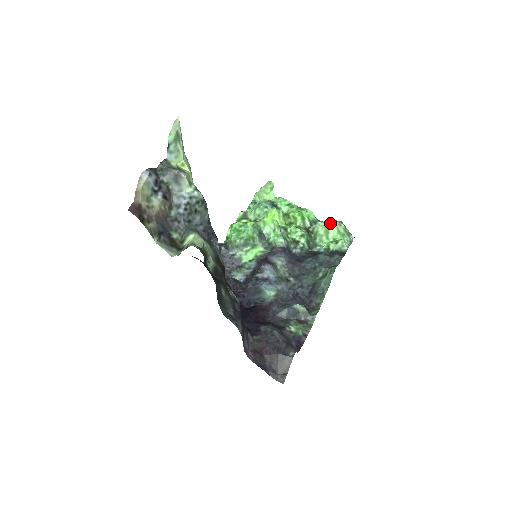
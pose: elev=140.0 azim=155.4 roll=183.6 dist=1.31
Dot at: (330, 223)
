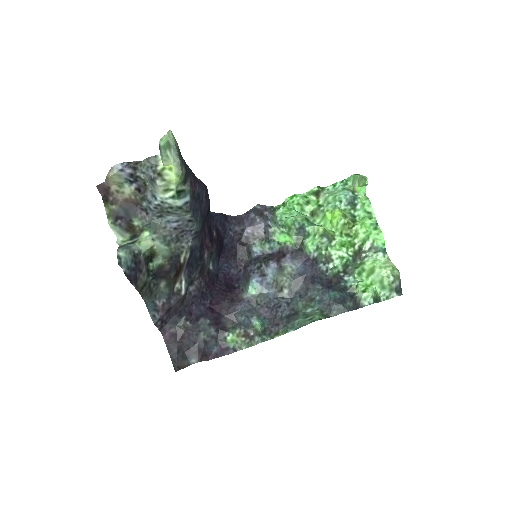
Dot at: (383, 266)
